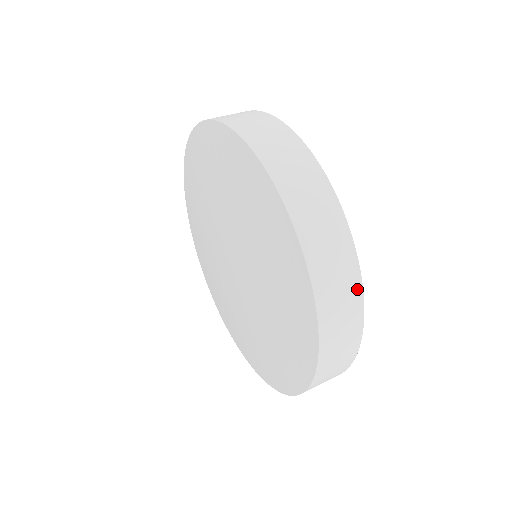
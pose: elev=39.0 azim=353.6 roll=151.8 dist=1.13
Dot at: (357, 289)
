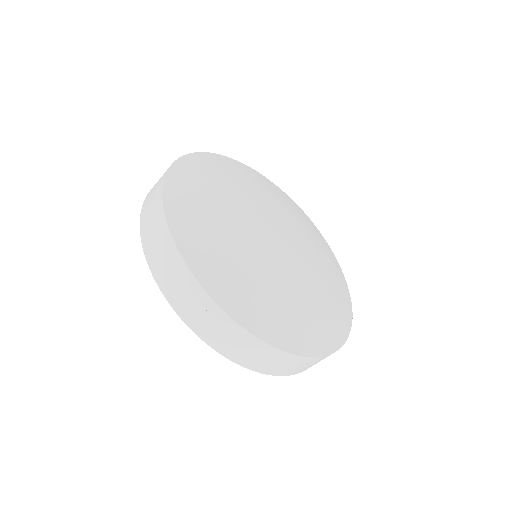
Dot at: (206, 299)
